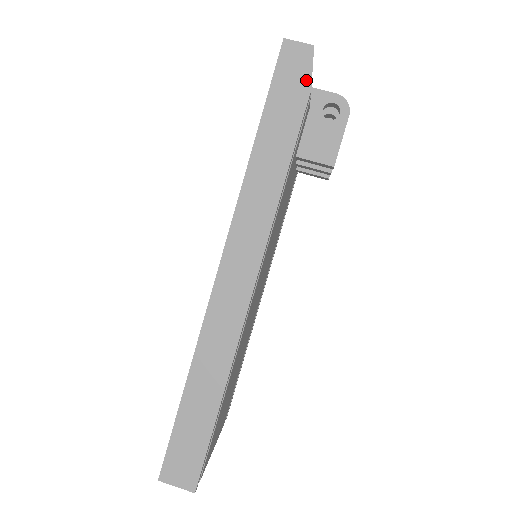
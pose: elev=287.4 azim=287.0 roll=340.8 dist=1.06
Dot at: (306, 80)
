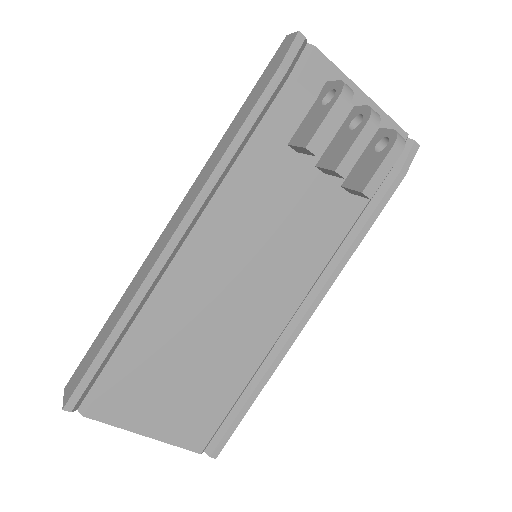
Dot at: (281, 60)
